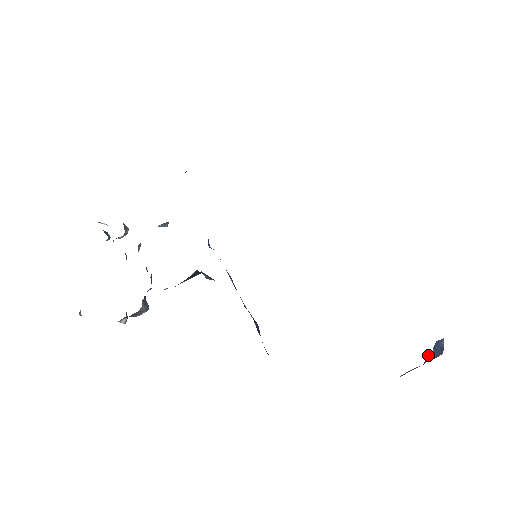
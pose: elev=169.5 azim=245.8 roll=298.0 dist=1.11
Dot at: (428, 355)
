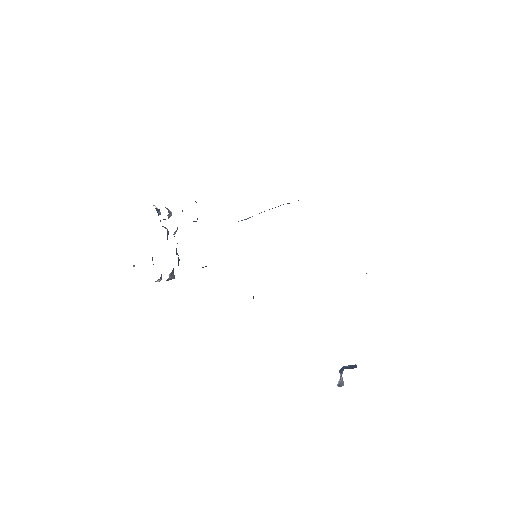
Dot at: occluded
